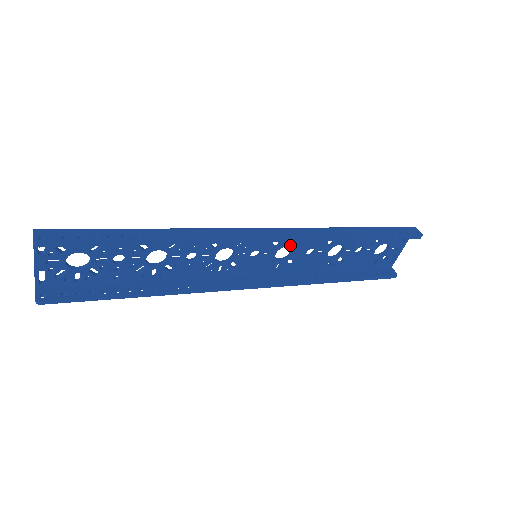
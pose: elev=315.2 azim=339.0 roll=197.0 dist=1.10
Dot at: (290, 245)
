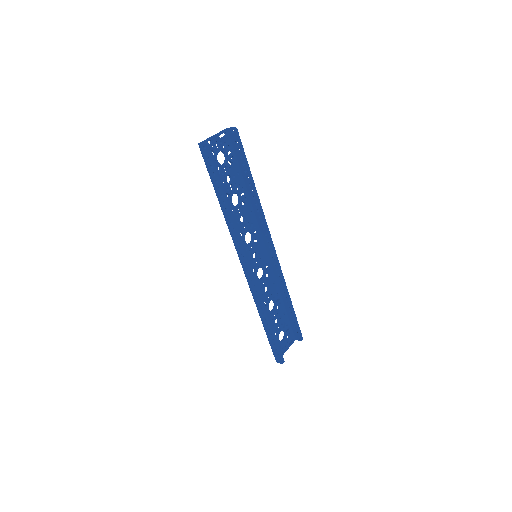
Dot at: (265, 271)
